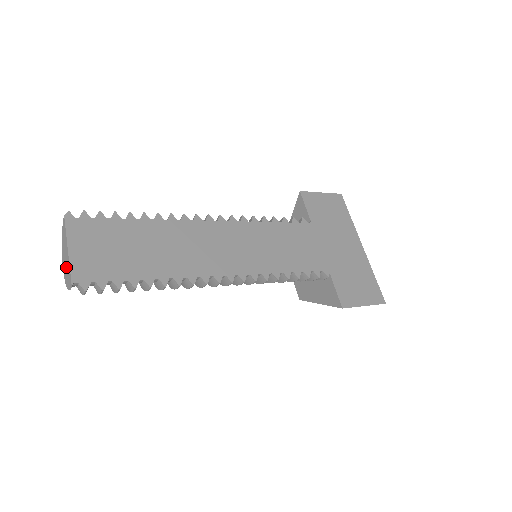
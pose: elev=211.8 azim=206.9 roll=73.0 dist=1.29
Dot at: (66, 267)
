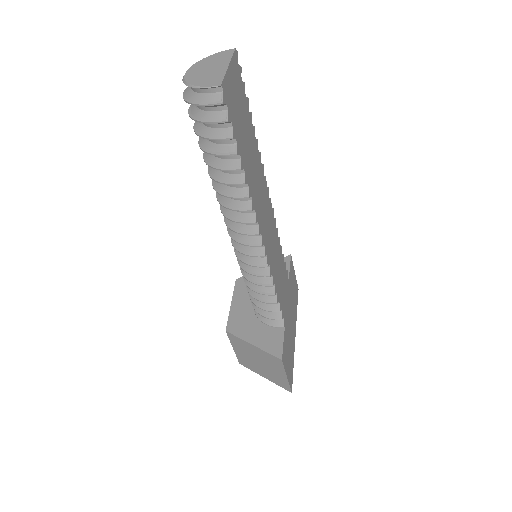
Dot at: (207, 73)
